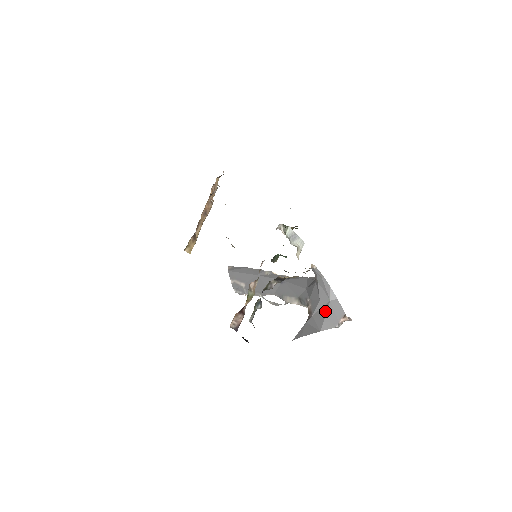
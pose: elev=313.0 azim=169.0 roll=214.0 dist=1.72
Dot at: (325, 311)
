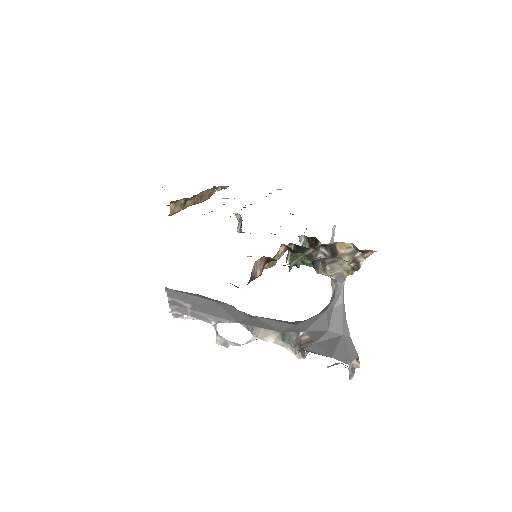
Dot at: (336, 342)
